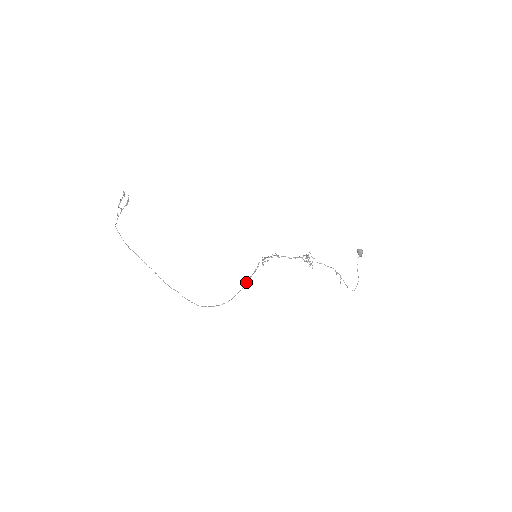
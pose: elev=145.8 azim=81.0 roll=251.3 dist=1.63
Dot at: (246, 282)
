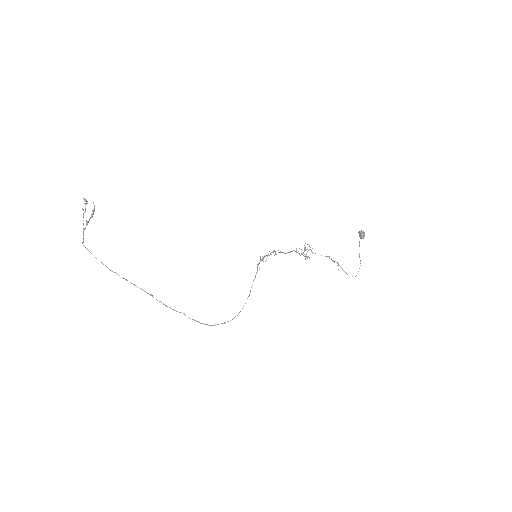
Dot at: occluded
